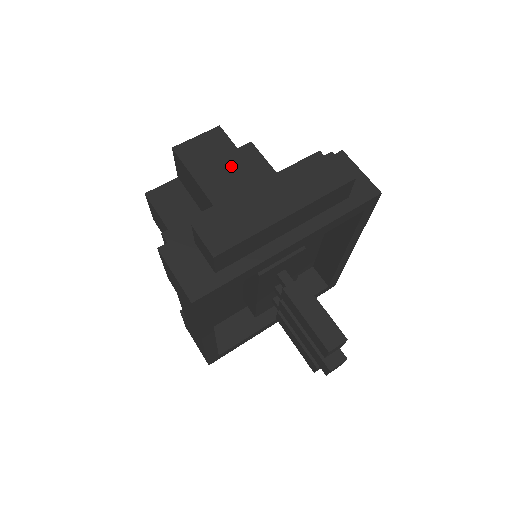
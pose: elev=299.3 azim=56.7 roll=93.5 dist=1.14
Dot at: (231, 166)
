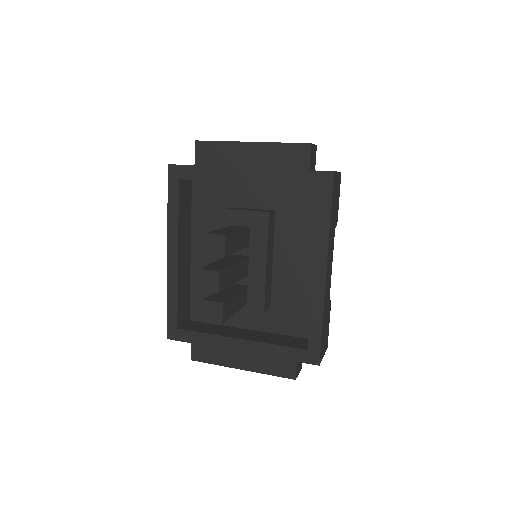
Dot at: occluded
